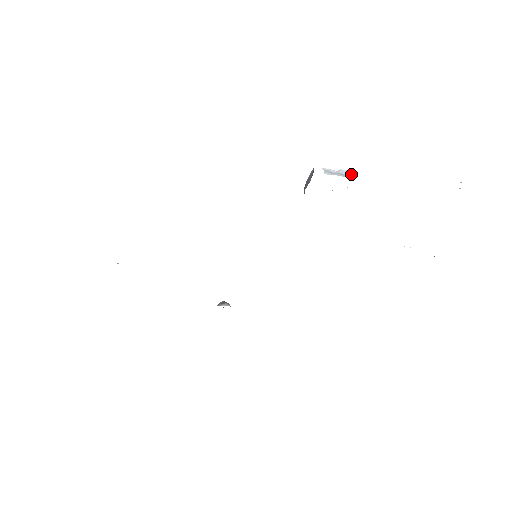
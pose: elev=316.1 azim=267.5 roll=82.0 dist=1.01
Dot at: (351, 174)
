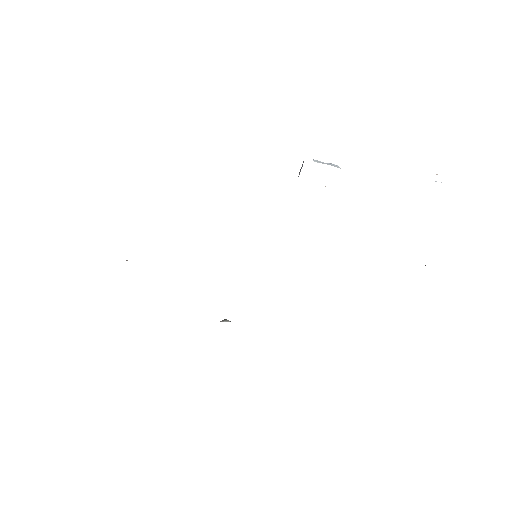
Dot at: (338, 166)
